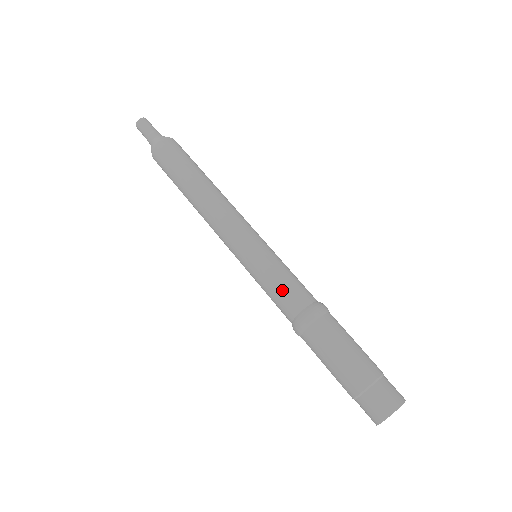
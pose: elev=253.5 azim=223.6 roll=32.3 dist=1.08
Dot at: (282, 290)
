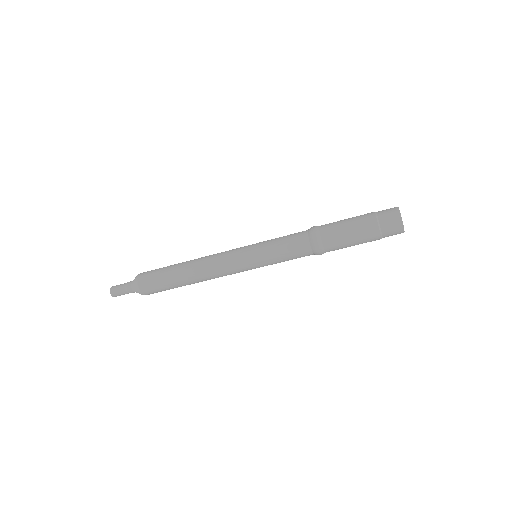
Dot at: (289, 248)
